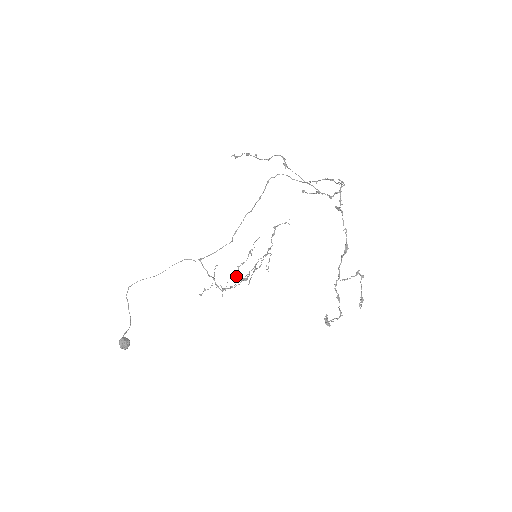
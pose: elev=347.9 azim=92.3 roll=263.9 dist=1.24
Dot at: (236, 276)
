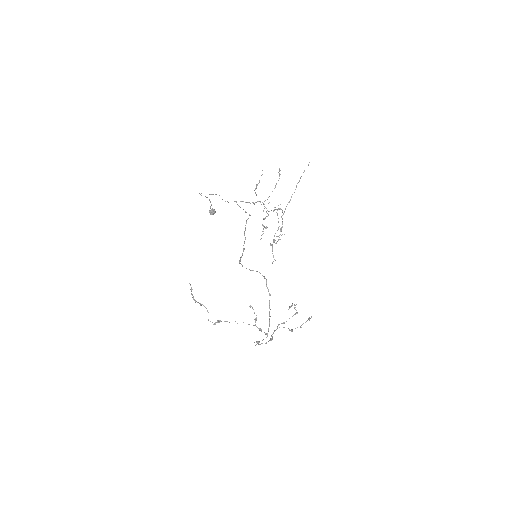
Dot at: (264, 219)
